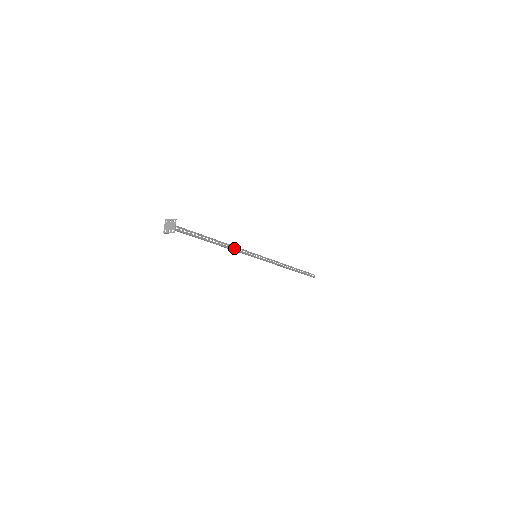
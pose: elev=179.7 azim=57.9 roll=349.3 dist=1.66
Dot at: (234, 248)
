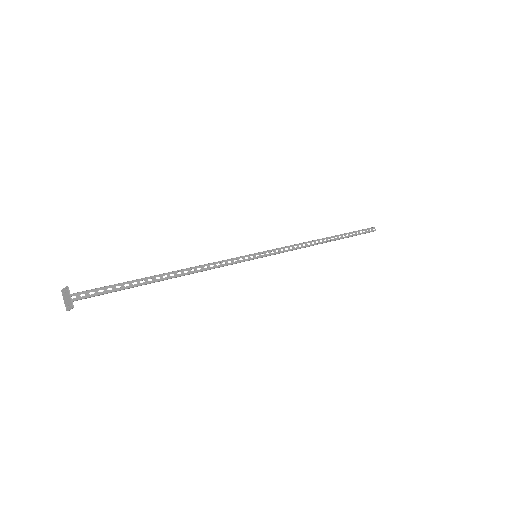
Dot at: (209, 266)
